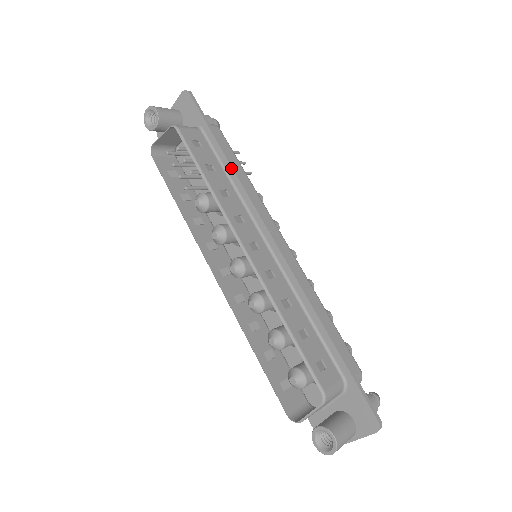
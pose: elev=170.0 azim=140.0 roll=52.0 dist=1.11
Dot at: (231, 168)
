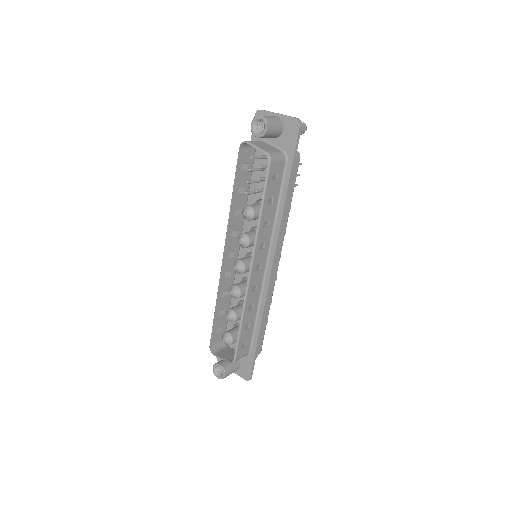
Dot at: (283, 206)
